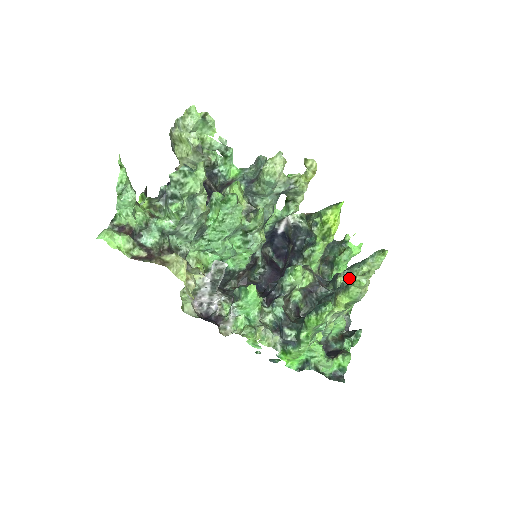
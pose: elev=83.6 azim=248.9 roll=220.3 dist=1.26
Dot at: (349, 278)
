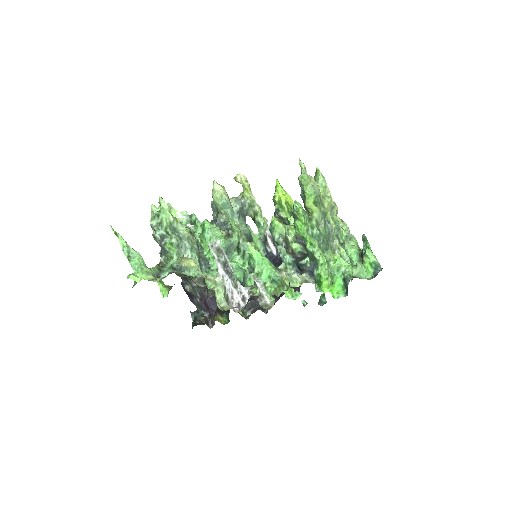
Dot at: (301, 189)
